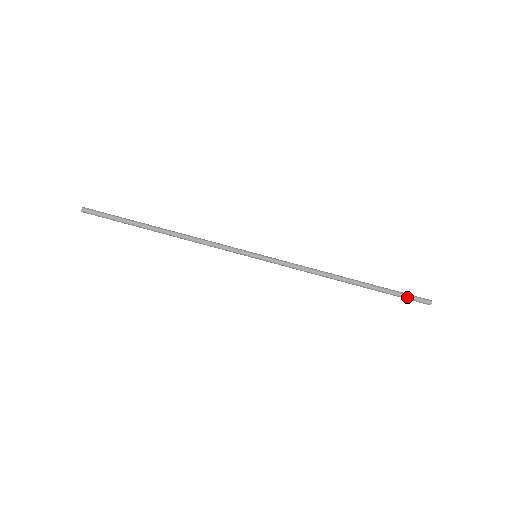
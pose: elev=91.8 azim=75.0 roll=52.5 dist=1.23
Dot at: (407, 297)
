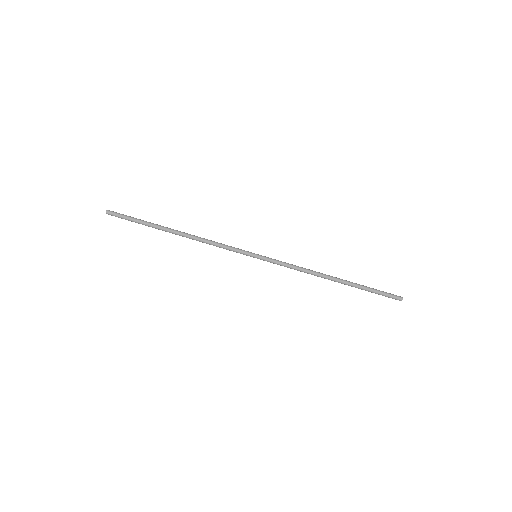
Dot at: (383, 293)
